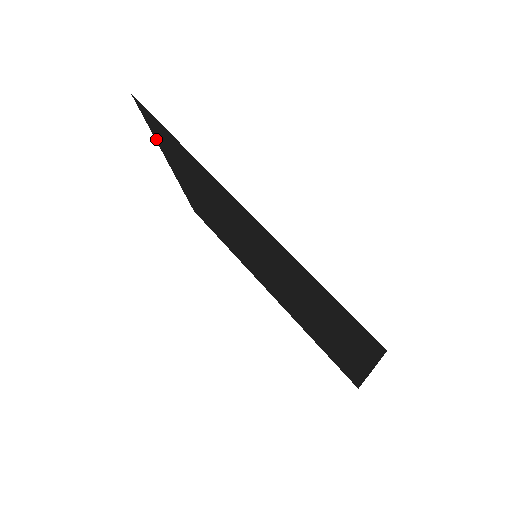
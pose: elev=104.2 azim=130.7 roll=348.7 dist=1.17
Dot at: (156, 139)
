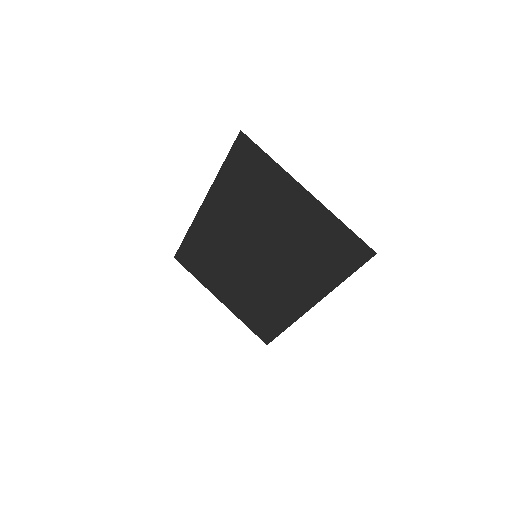
Dot at: (200, 281)
